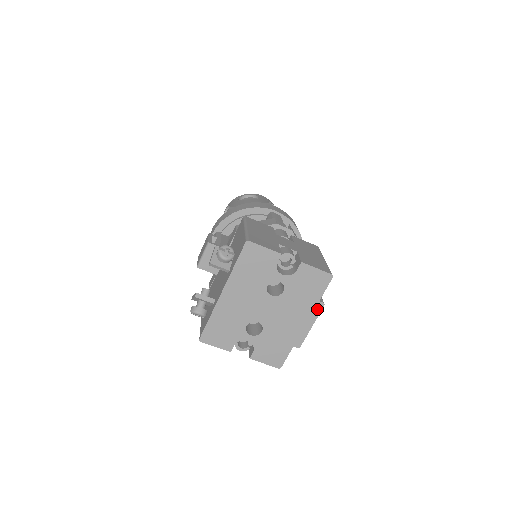
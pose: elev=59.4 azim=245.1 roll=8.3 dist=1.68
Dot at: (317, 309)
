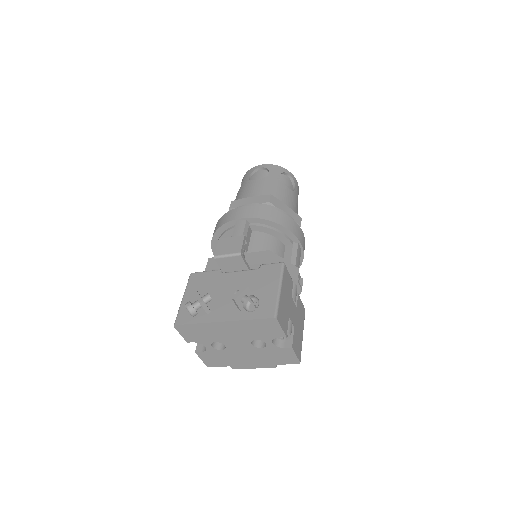
Dot at: (269, 366)
